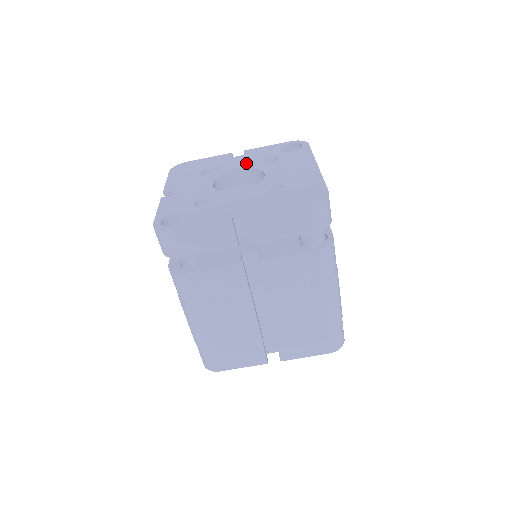
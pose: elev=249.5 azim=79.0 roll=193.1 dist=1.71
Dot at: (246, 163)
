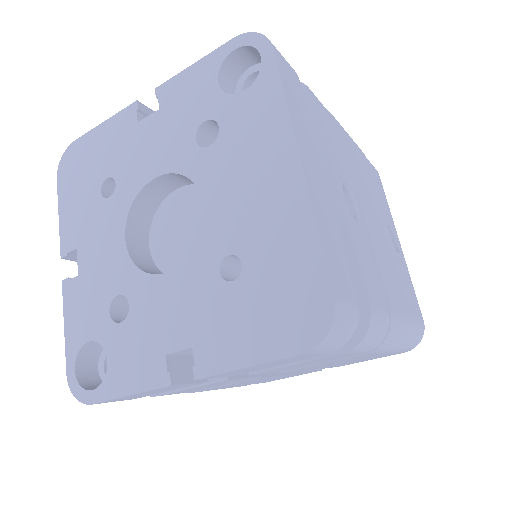
Dot at: (165, 150)
